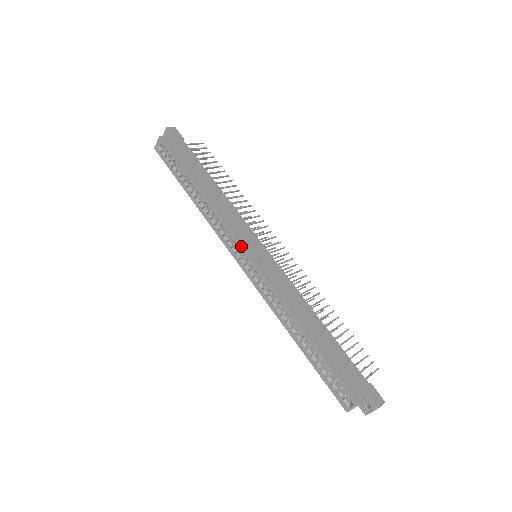
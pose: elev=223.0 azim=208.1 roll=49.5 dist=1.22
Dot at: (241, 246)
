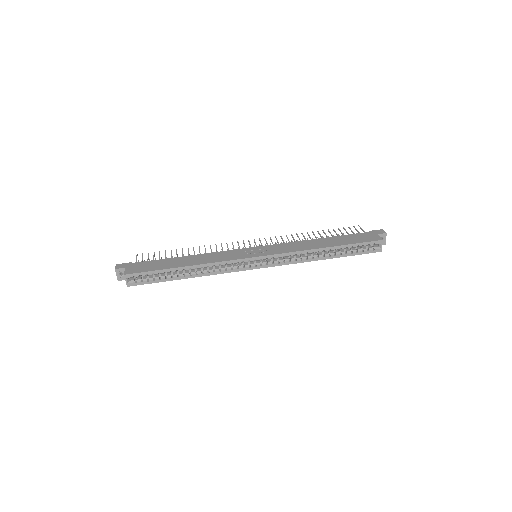
Dot at: (249, 258)
